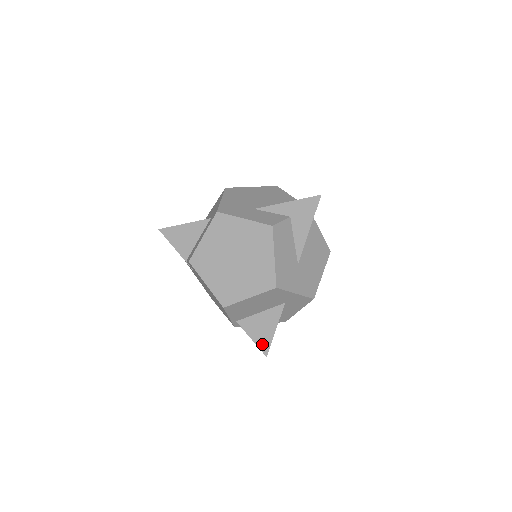
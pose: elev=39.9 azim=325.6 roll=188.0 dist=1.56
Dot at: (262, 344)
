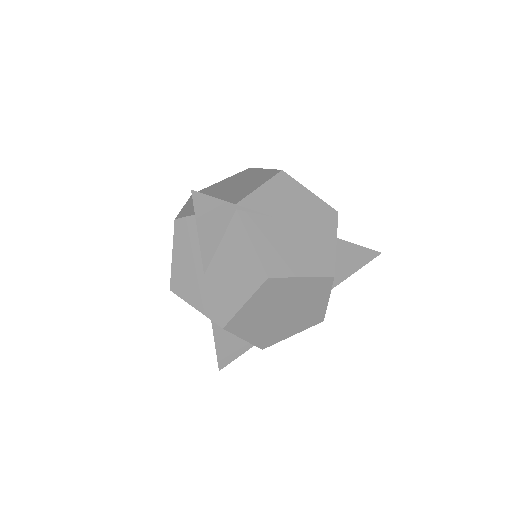
Dot at: occluded
